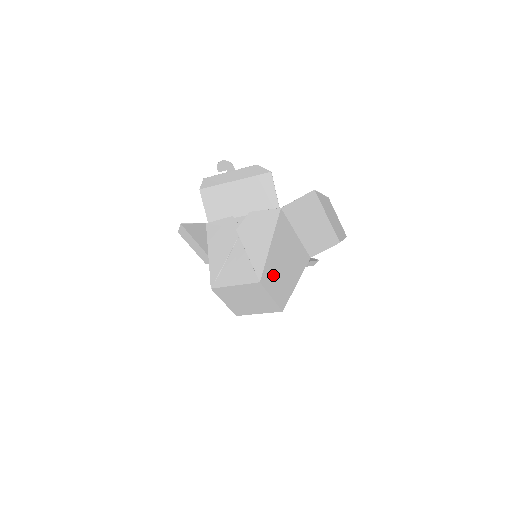
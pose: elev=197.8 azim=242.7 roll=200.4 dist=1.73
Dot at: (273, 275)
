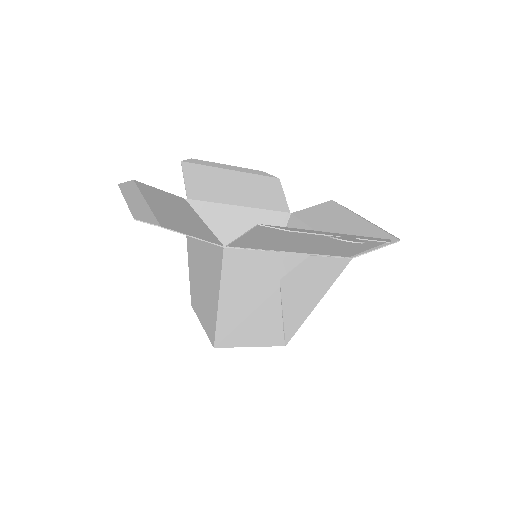
Dot at: occluded
